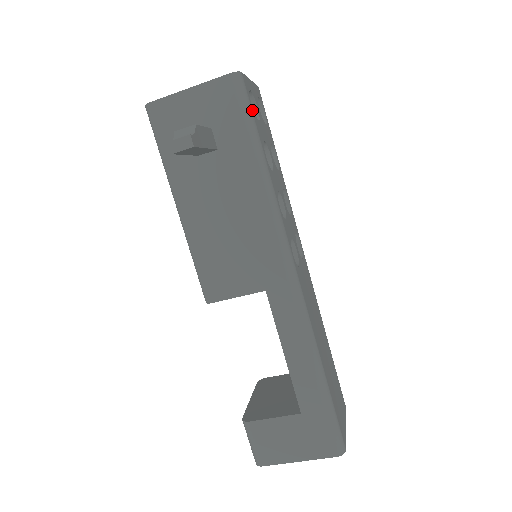
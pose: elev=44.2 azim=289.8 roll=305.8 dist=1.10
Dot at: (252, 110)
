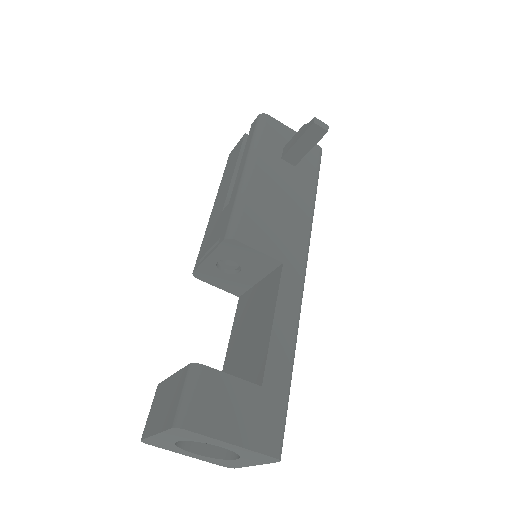
Dot at: occluded
